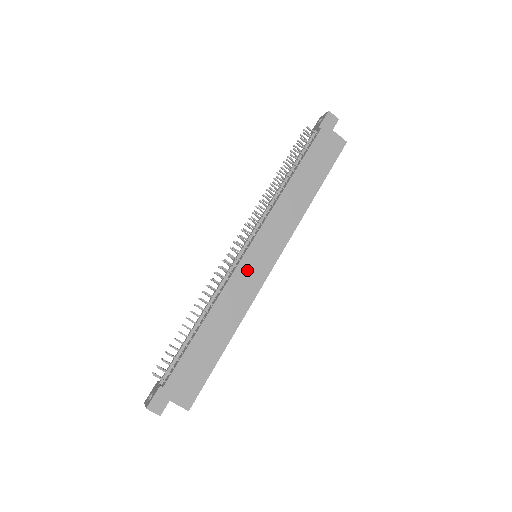
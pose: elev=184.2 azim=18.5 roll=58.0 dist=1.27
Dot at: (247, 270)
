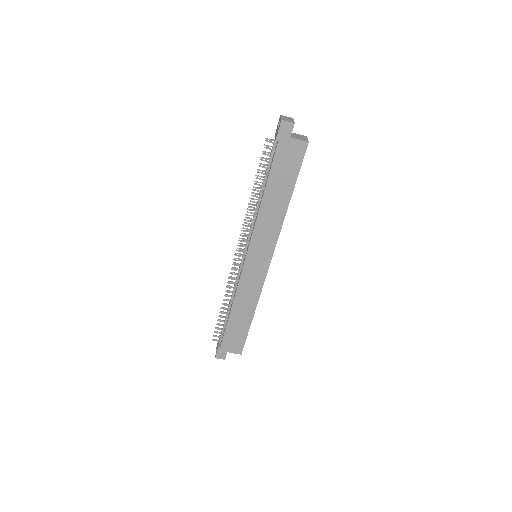
Dot at: (250, 272)
